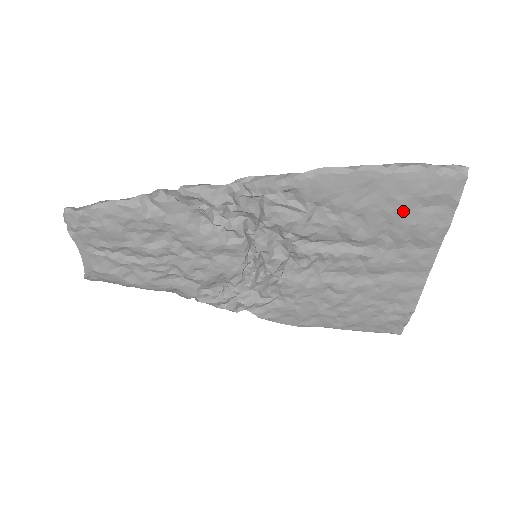
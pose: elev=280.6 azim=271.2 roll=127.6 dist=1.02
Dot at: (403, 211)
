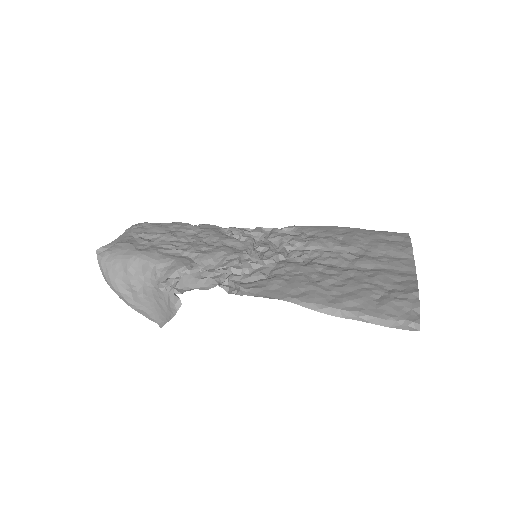
Dot at: (371, 238)
